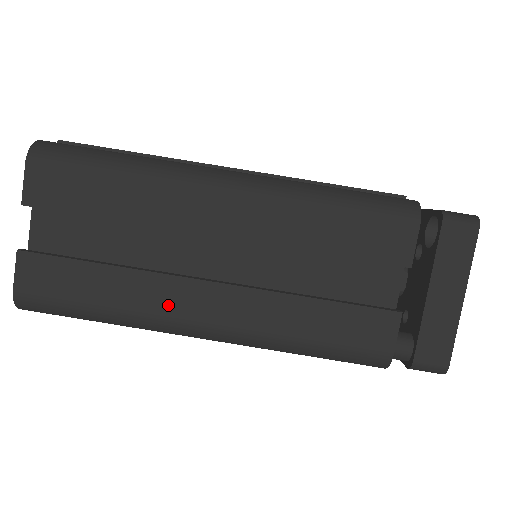
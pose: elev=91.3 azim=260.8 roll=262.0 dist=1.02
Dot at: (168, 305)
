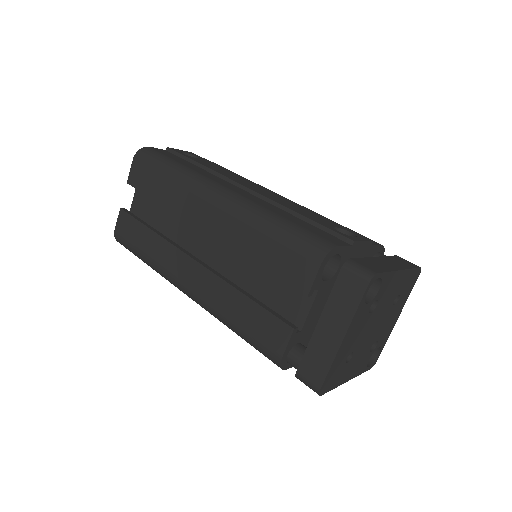
Dot at: (171, 266)
